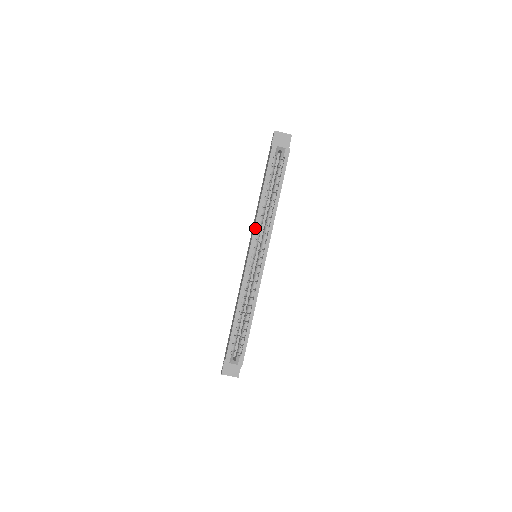
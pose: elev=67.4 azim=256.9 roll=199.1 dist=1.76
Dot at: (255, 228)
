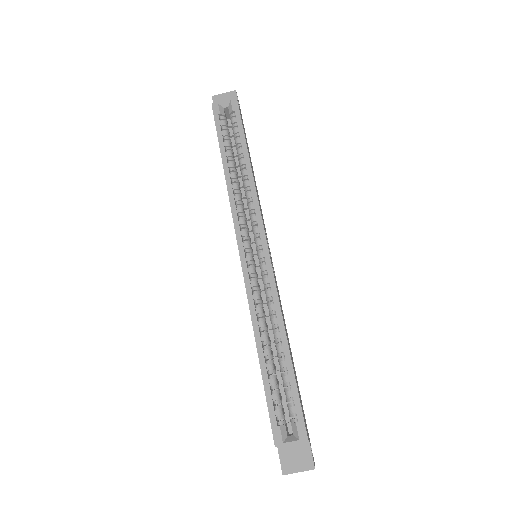
Dot at: (233, 212)
